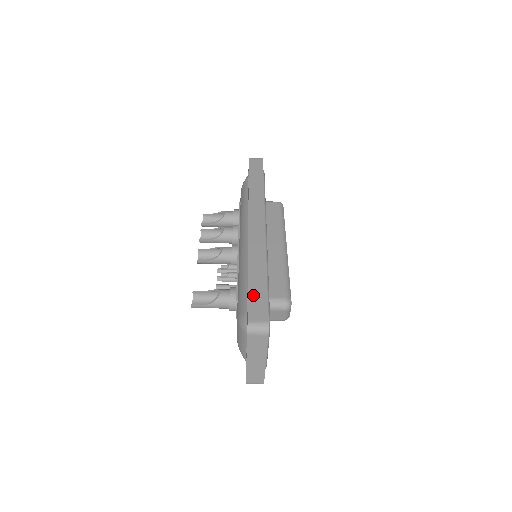
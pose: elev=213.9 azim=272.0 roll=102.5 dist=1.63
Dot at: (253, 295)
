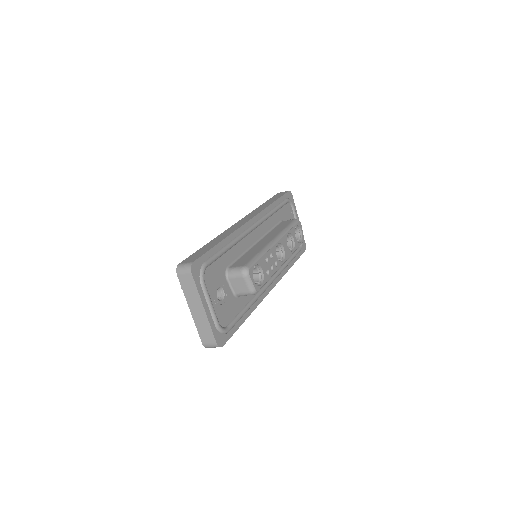
Dot at: (198, 252)
